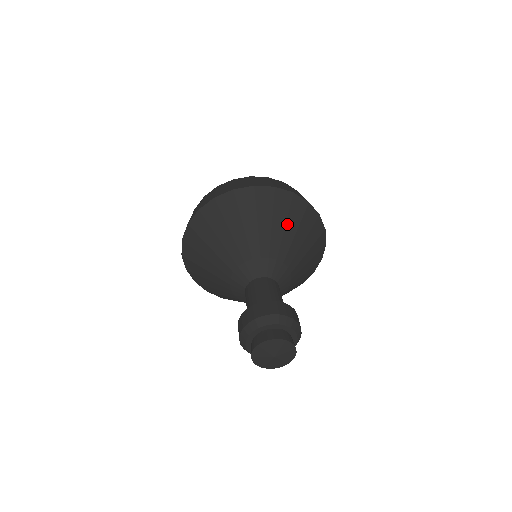
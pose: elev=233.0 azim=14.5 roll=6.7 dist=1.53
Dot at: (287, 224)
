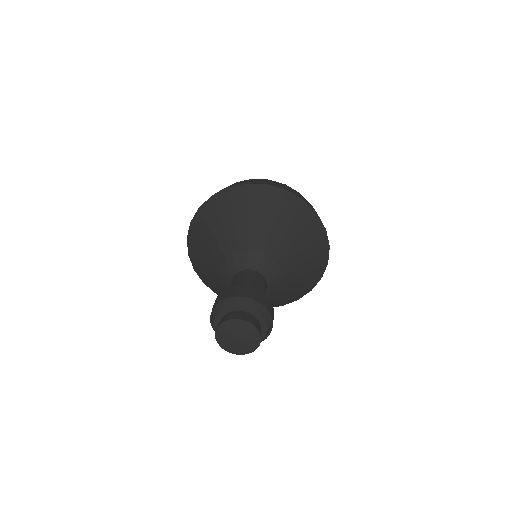
Dot at: (249, 214)
